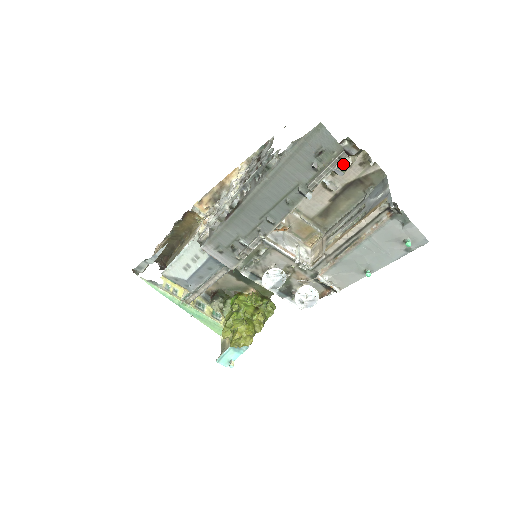
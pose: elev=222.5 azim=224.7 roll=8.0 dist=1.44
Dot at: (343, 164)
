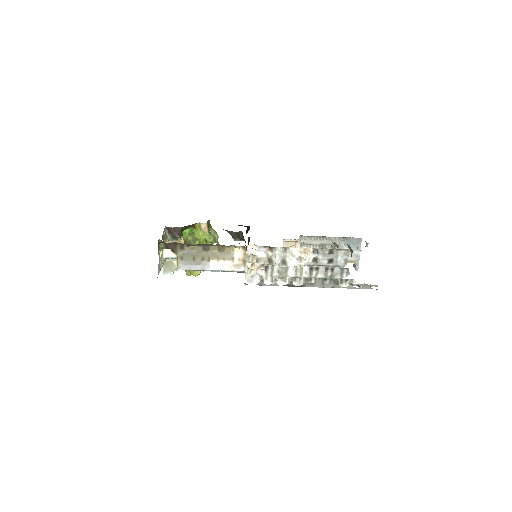
Dot at: occluded
